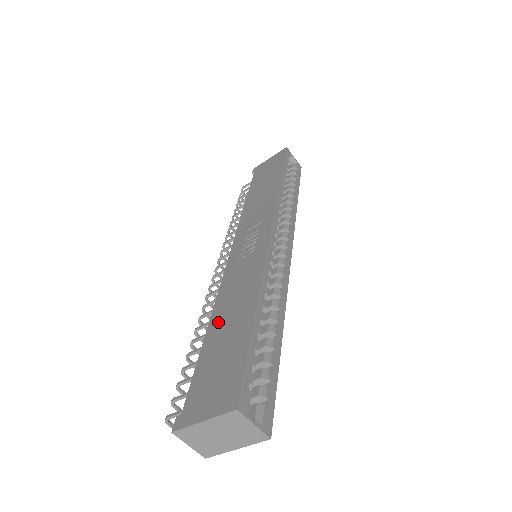
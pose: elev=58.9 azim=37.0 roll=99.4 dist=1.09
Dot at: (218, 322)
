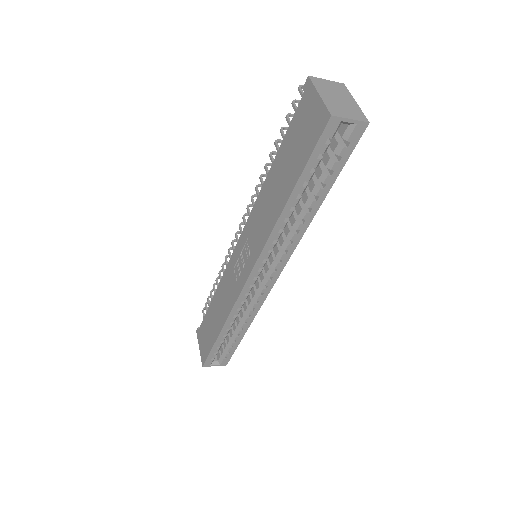
Dot at: (215, 304)
